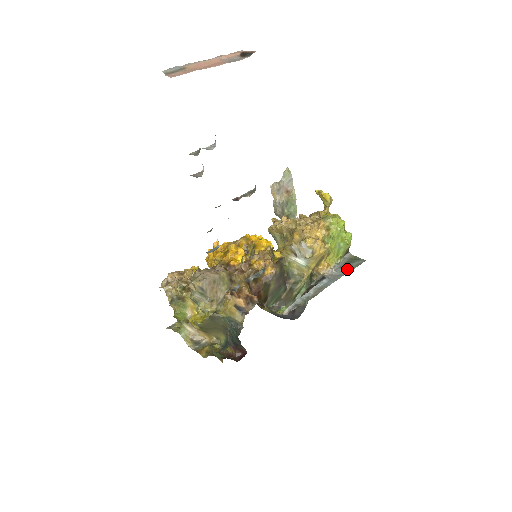
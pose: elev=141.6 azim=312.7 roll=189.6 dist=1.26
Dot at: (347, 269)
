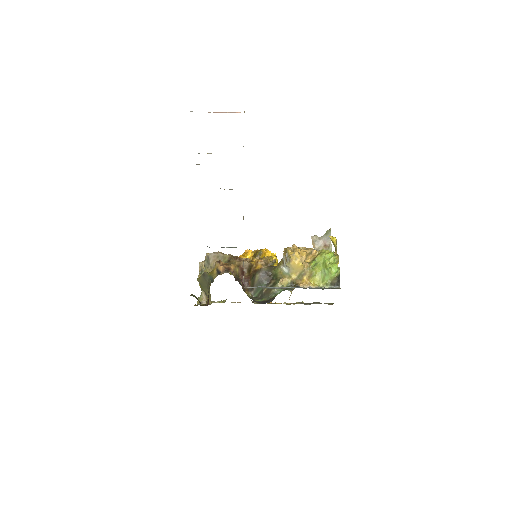
Dot at: occluded
